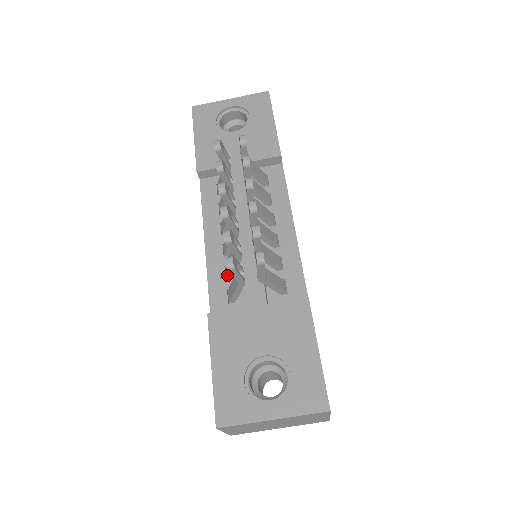
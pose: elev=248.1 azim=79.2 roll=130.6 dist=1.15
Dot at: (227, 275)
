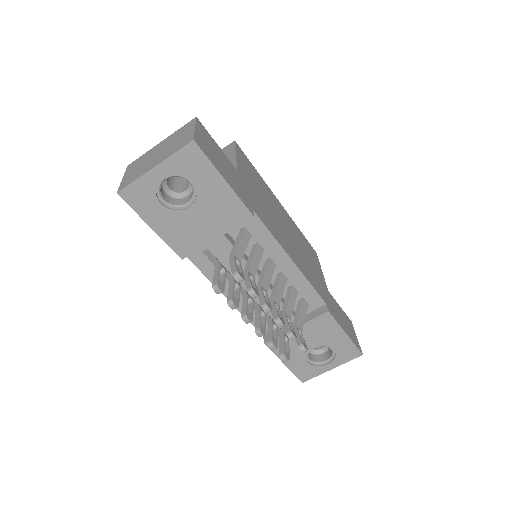
Dot at: occluded
